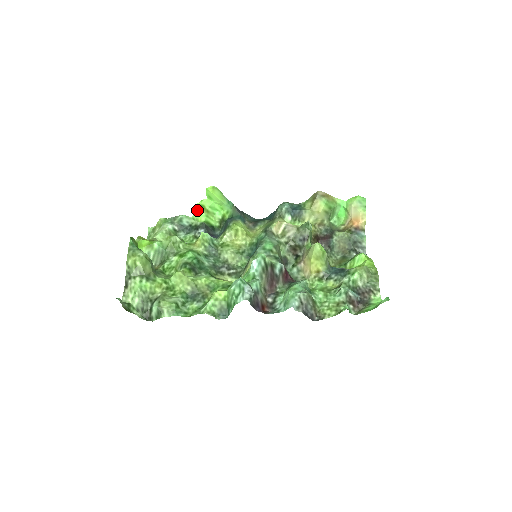
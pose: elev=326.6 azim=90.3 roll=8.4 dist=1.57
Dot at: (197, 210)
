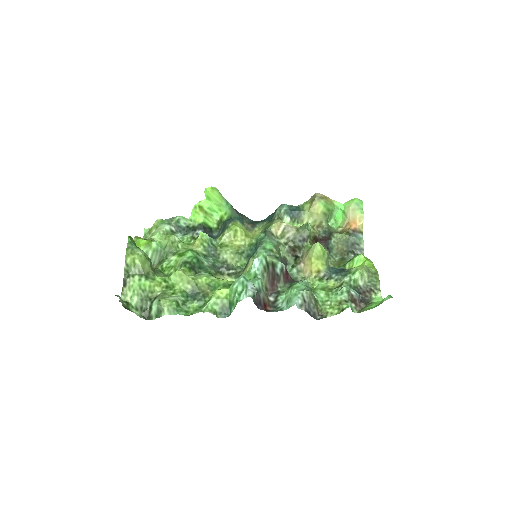
Dot at: (195, 211)
